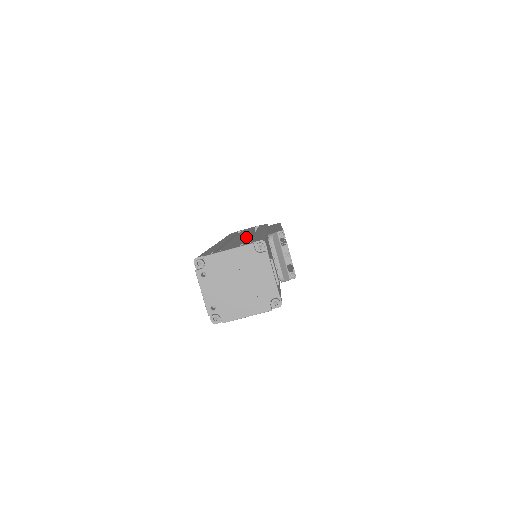
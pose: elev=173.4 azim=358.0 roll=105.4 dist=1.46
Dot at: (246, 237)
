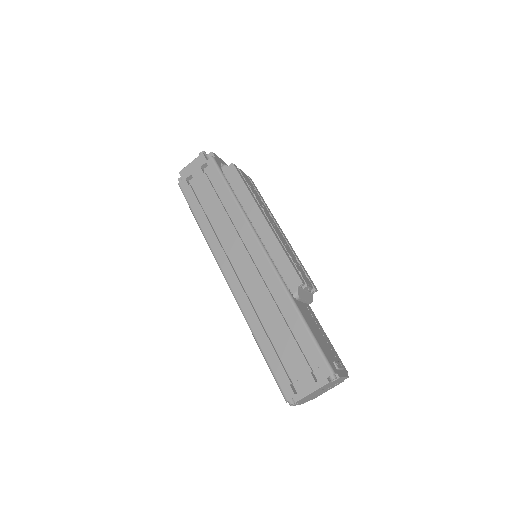
Dot at: (275, 305)
